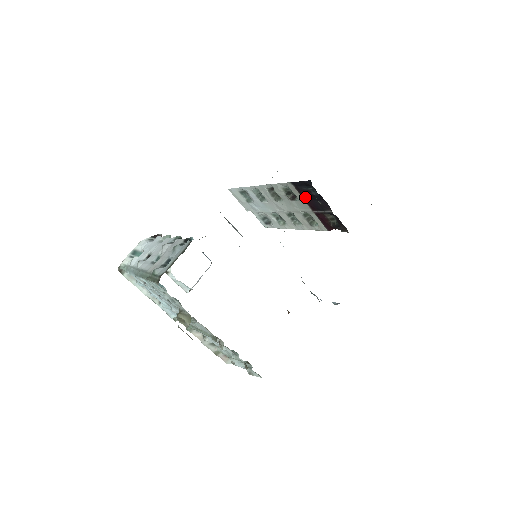
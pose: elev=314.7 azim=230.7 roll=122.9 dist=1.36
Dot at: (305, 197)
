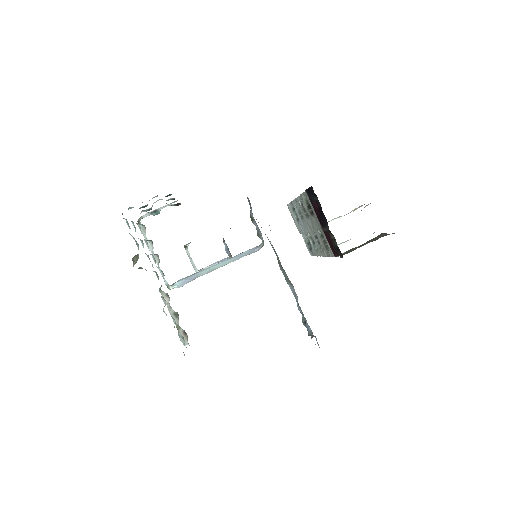
Dot at: (315, 209)
